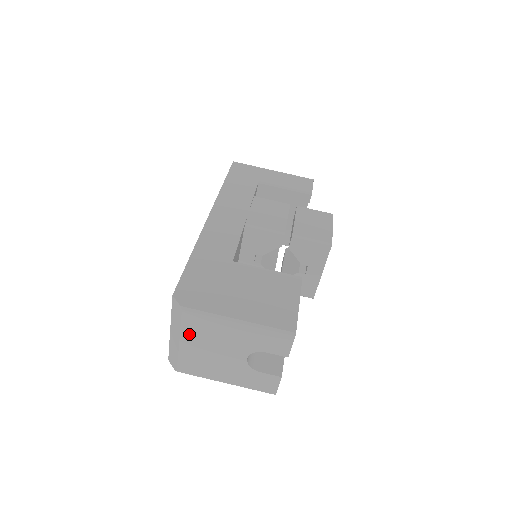
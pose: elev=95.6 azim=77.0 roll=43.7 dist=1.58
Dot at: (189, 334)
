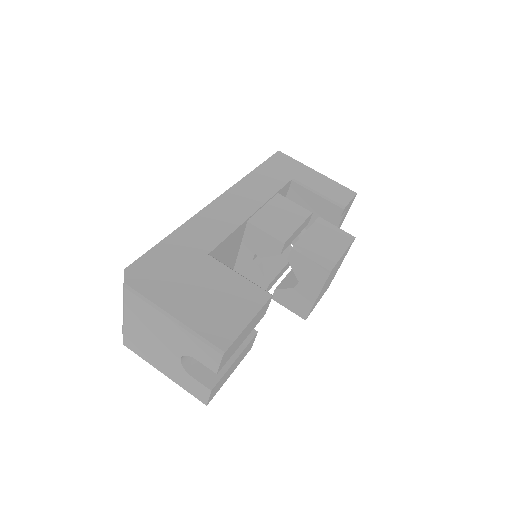
Dot at: (131, 313)
